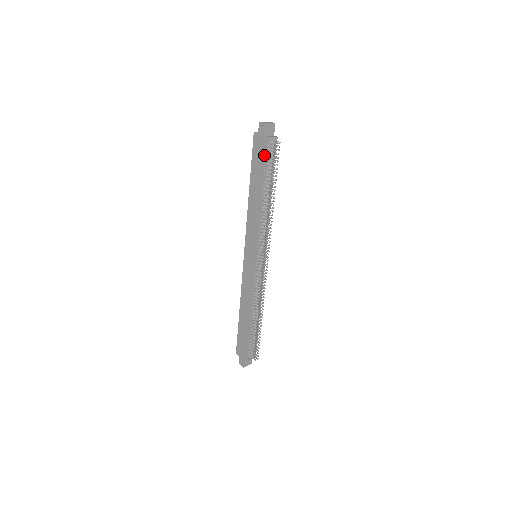
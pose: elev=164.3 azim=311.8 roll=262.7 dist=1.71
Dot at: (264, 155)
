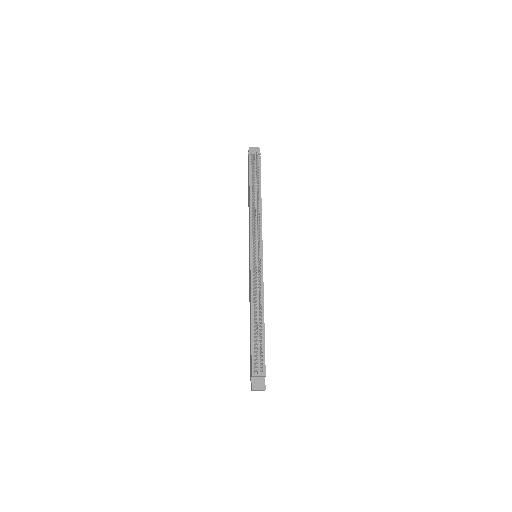
Dot at: (249, 167)
